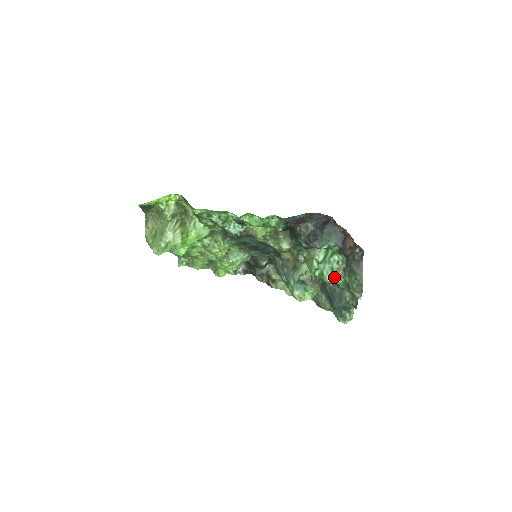
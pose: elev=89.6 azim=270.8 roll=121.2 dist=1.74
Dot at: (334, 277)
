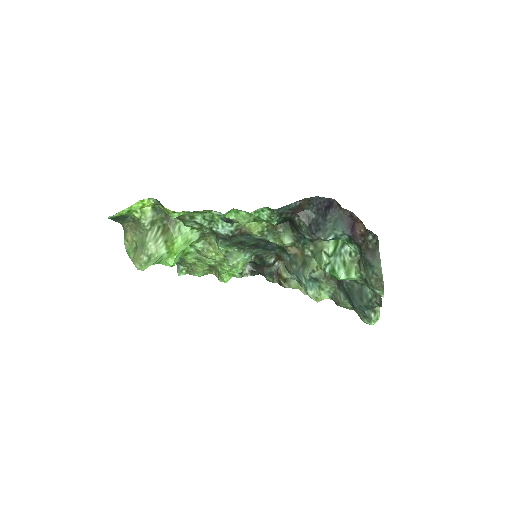
Dot at: (347, 273)
